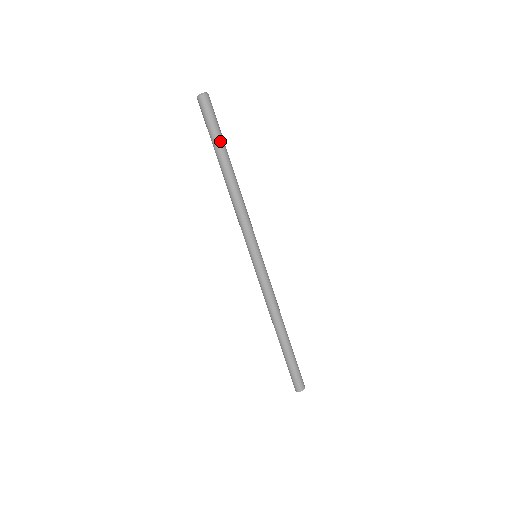
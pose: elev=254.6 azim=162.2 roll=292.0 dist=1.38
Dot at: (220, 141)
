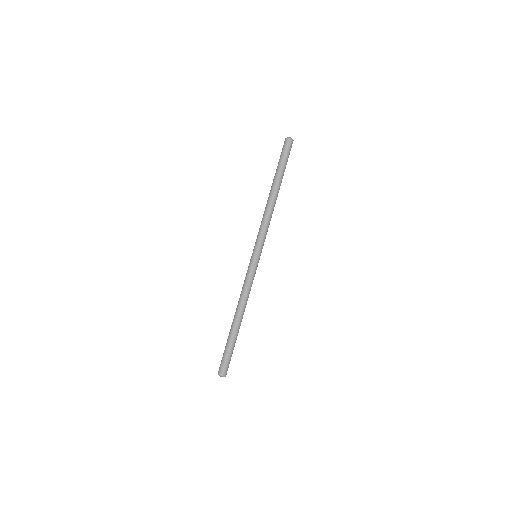
Dot at: (280, 169)
